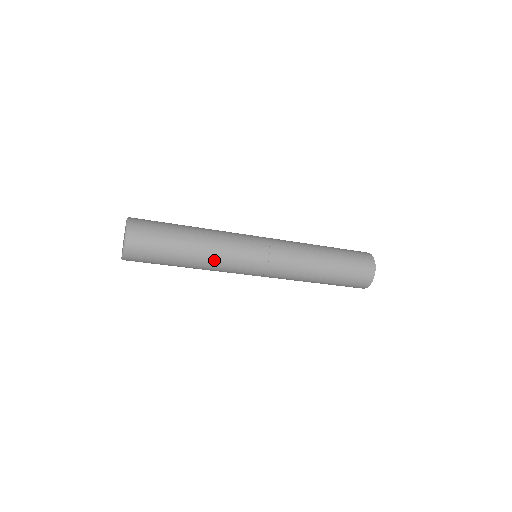
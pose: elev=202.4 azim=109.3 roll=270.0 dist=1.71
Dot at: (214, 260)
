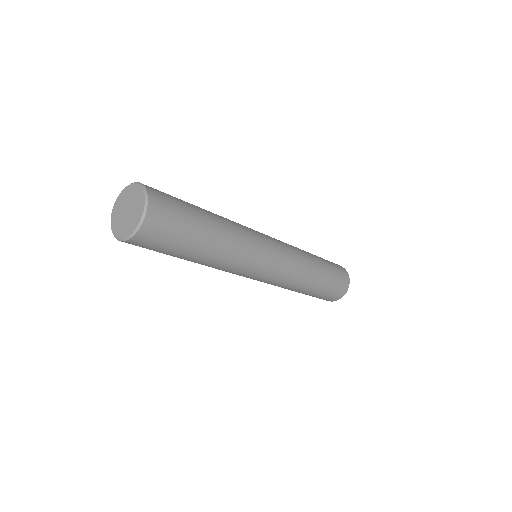
Dot at: (235, 247)
